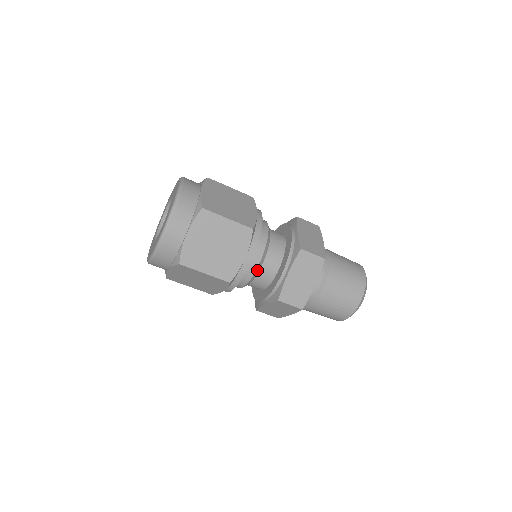
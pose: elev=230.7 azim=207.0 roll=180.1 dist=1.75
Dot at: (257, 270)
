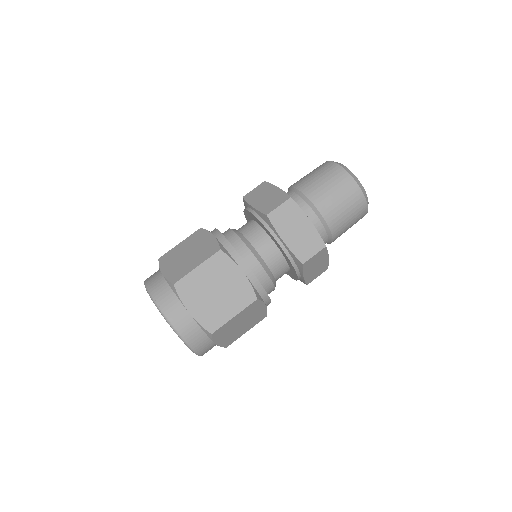
Dot at: (264, 266)
